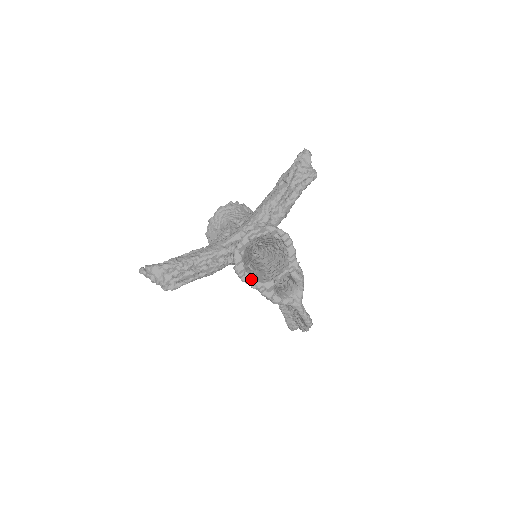
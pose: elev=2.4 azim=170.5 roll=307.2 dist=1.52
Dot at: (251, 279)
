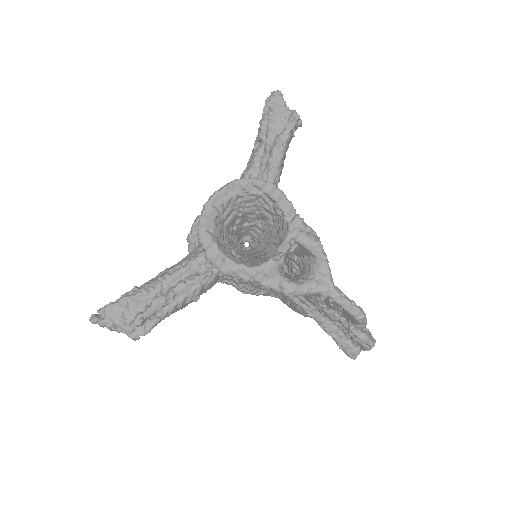
Dot at: (237, 266)
